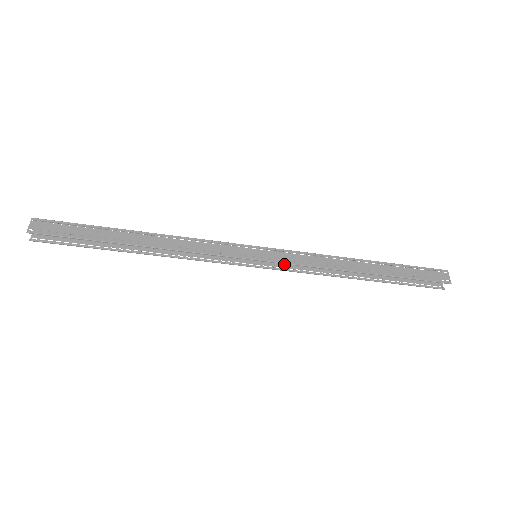
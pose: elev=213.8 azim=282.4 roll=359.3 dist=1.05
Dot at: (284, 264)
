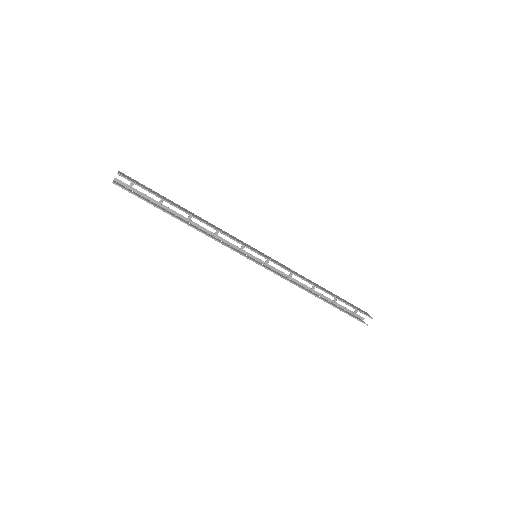
Dot at: (271, 270)
